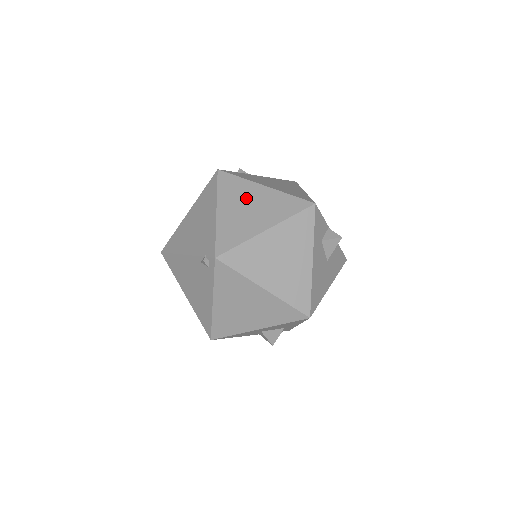
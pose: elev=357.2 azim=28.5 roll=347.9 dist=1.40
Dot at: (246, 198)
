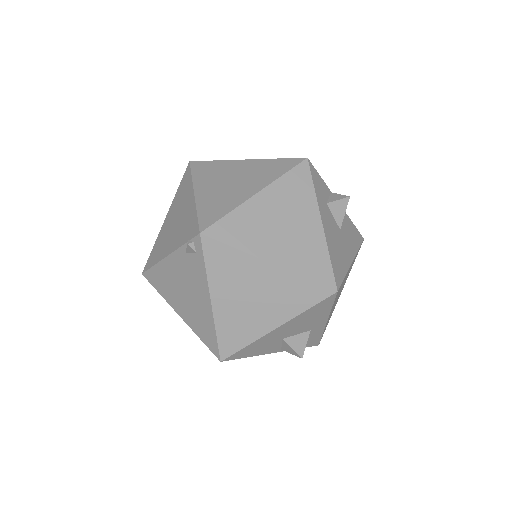
Dot at: (226, 174)
